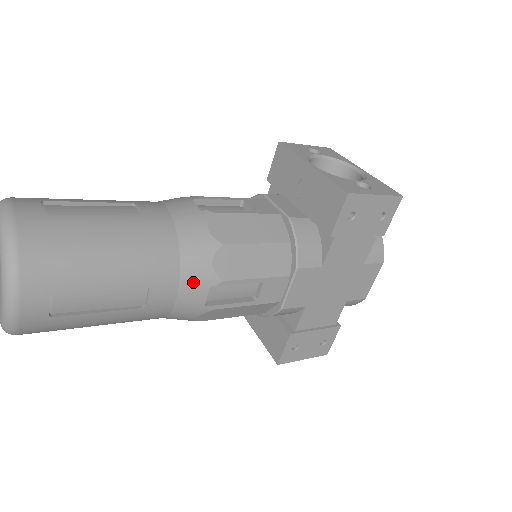
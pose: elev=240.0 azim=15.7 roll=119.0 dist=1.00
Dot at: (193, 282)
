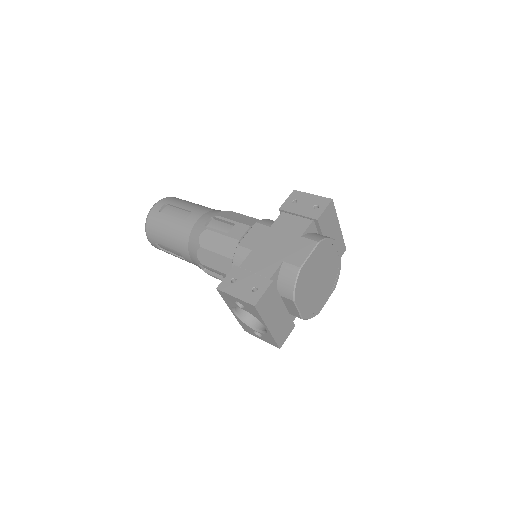
Dot at: (208, 215)
